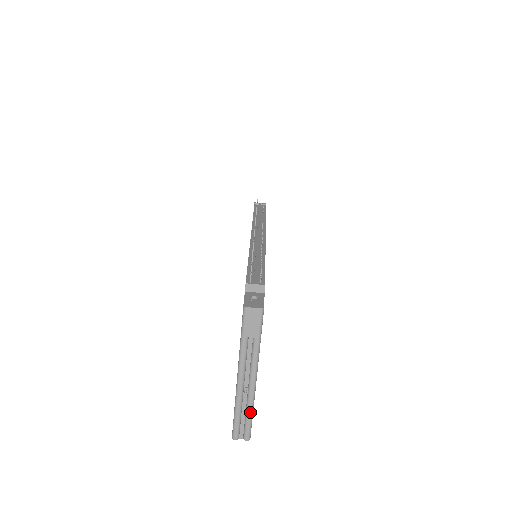
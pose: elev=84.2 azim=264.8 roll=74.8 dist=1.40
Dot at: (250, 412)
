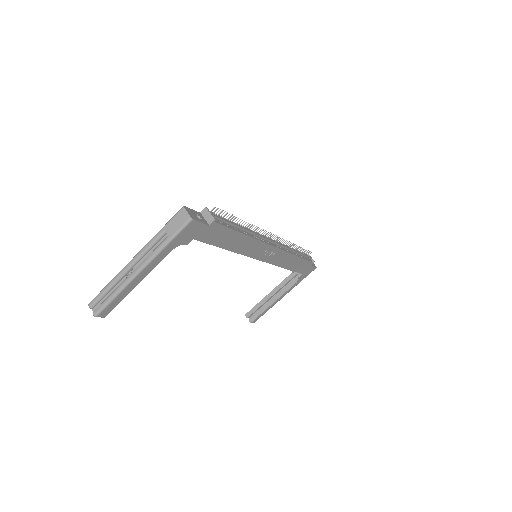
Dot at: (115, 293)
